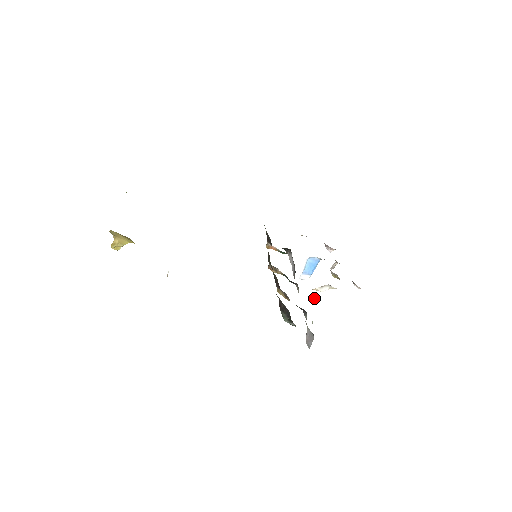
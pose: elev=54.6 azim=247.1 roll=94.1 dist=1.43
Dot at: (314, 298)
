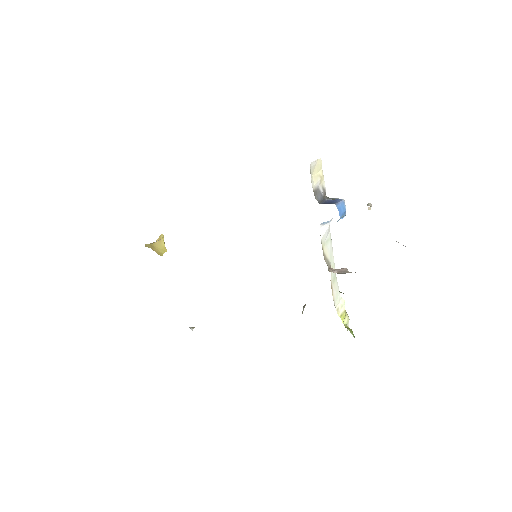
Dot at: (332, 295)
